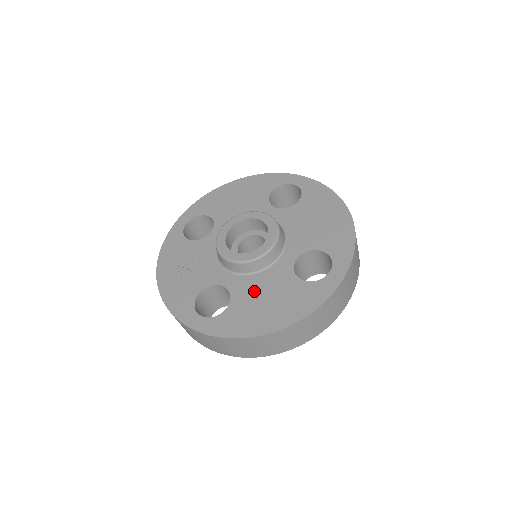
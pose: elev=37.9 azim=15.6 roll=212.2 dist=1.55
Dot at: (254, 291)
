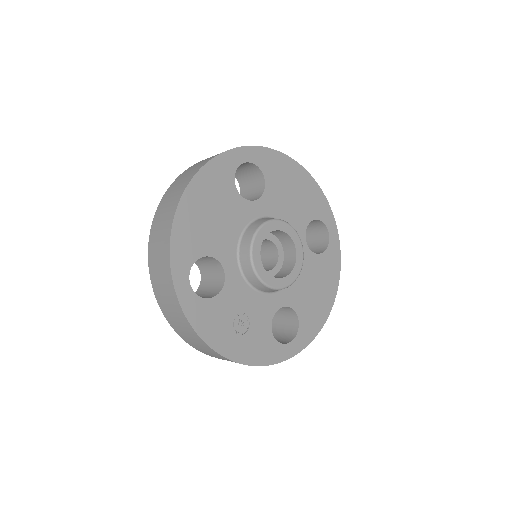
Dot at: (303, 290)
